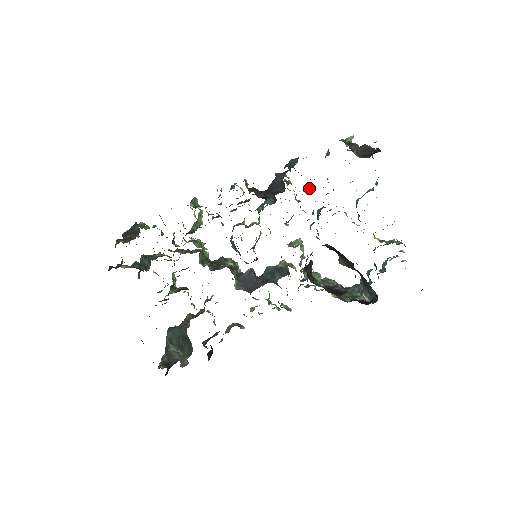
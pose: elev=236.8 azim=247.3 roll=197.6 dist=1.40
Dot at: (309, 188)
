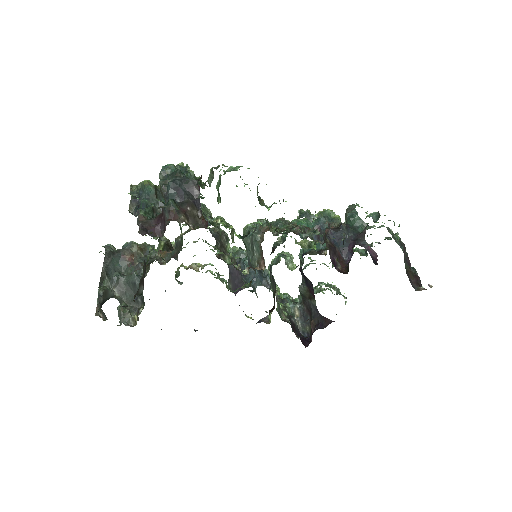
Dot at: occluded
